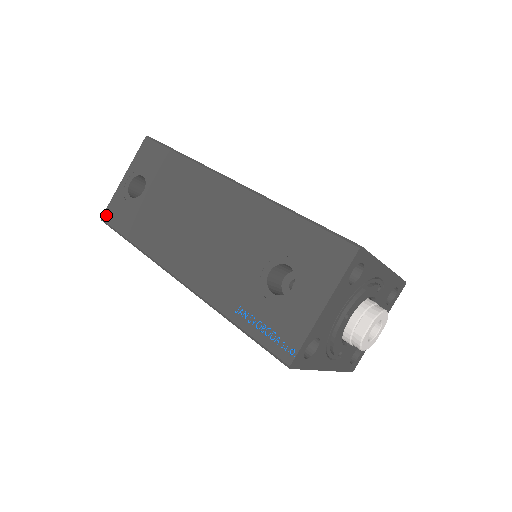
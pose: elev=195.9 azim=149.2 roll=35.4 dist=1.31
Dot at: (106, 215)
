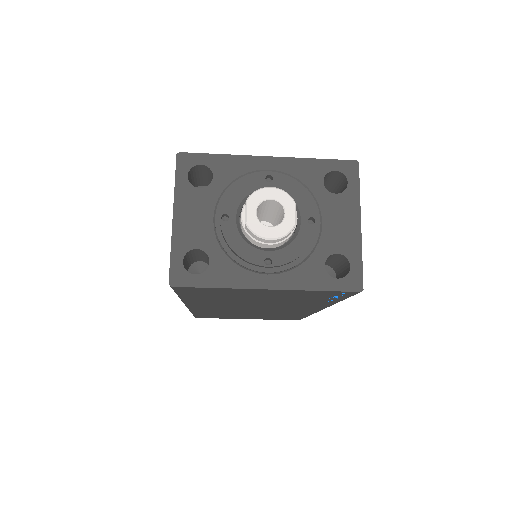
Dot at: occluded
